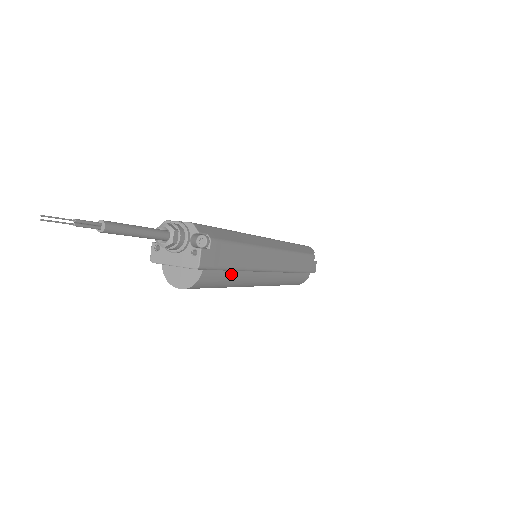
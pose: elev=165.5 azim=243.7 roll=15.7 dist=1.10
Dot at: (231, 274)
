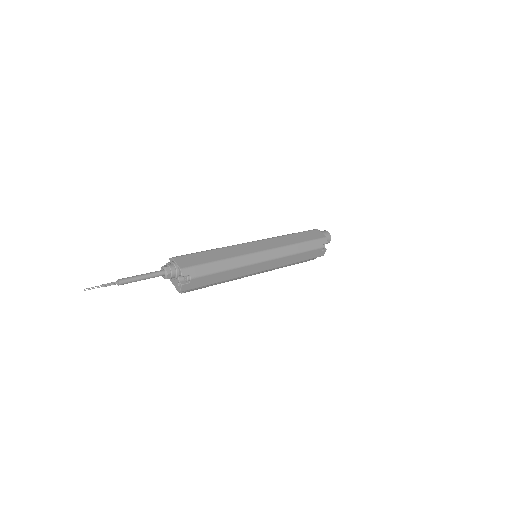
Dot at: (214, 284)
